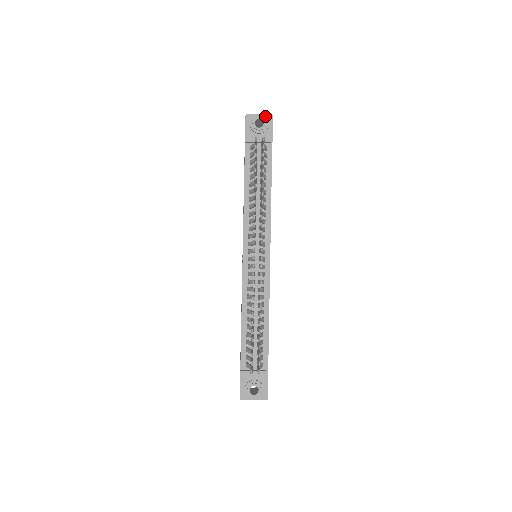
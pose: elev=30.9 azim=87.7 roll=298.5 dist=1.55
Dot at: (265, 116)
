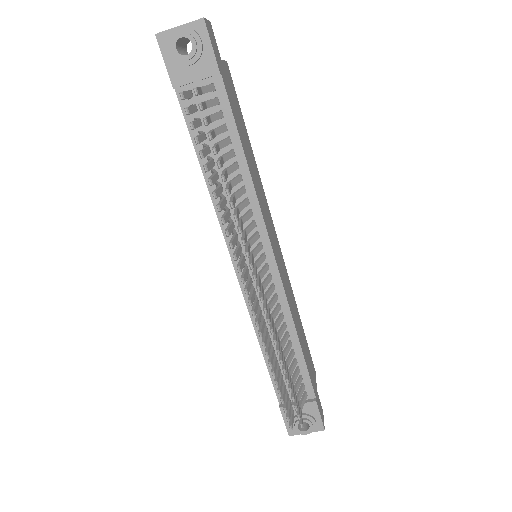
Dot at: (190, 25)
